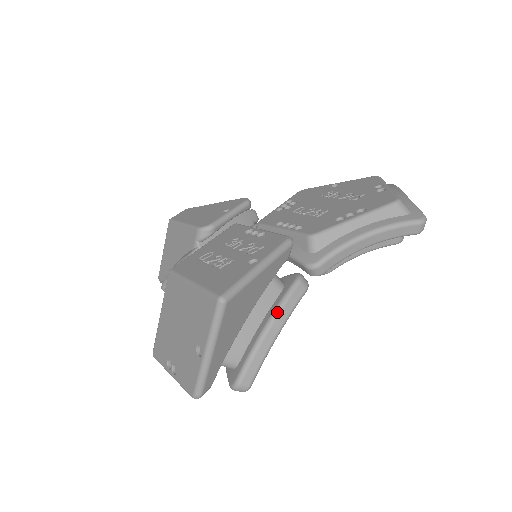
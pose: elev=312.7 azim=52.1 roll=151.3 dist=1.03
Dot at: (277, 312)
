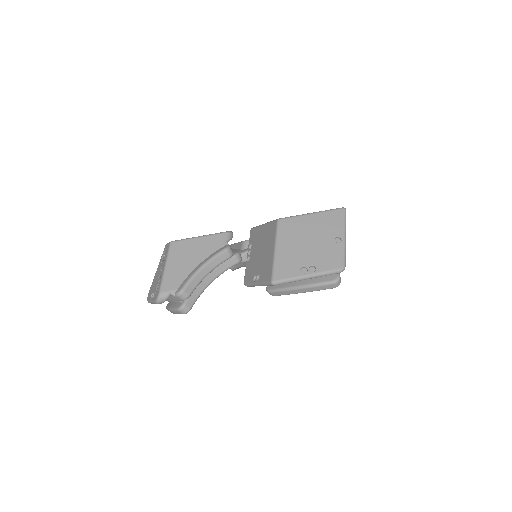
Dot at: occluded
